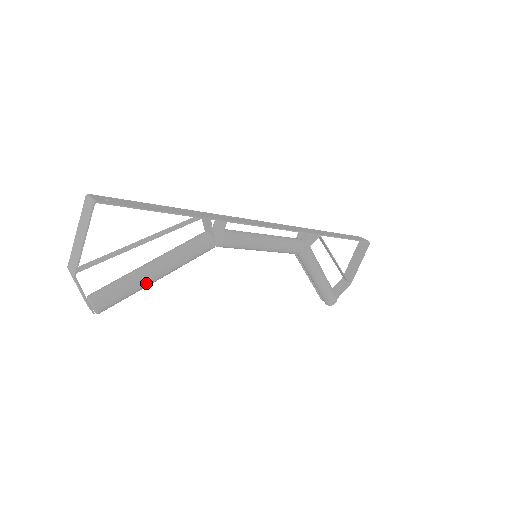
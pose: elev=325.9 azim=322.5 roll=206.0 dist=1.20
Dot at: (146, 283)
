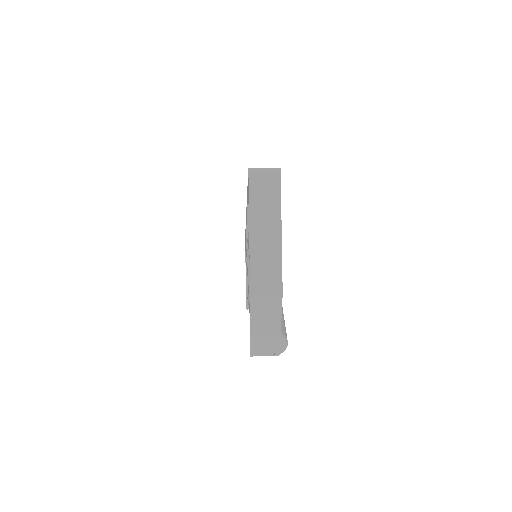
Dot at: occluded
